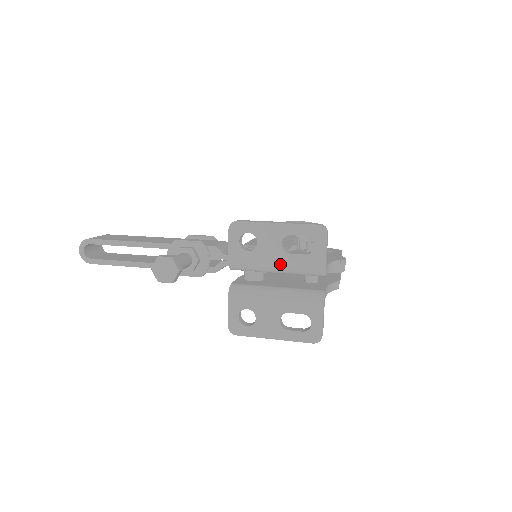
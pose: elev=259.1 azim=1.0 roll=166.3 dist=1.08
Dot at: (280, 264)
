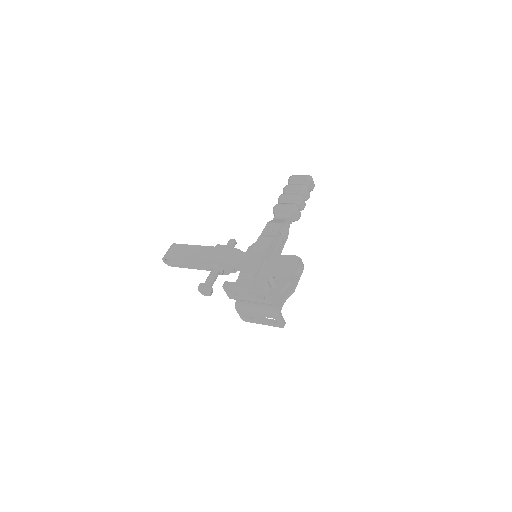
Dot at: (252, 301)
